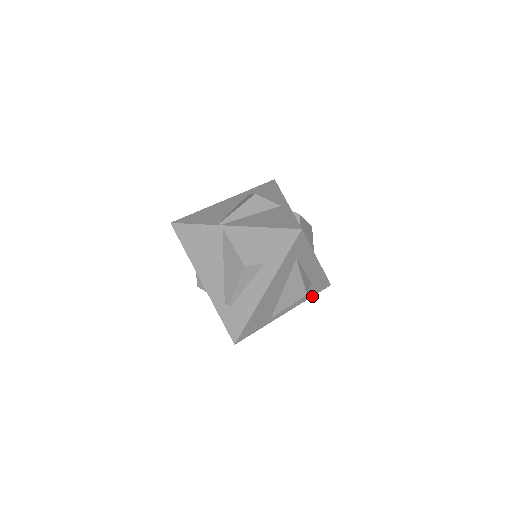
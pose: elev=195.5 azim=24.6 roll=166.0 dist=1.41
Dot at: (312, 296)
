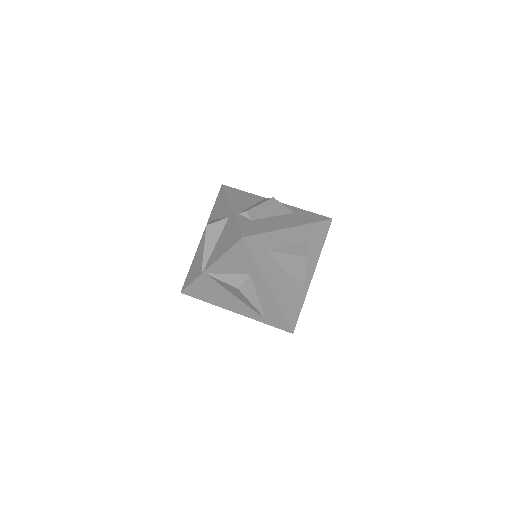
Dot at: occluded
